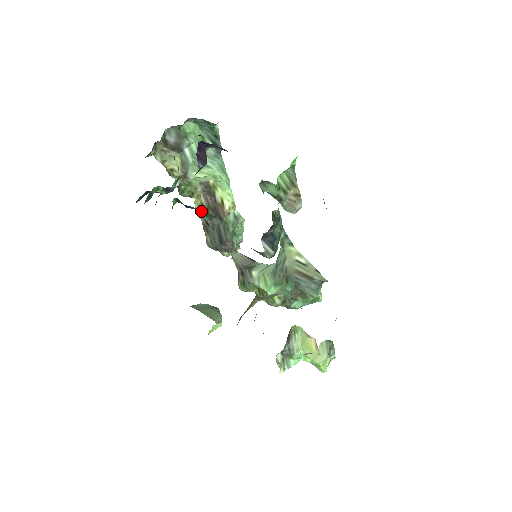
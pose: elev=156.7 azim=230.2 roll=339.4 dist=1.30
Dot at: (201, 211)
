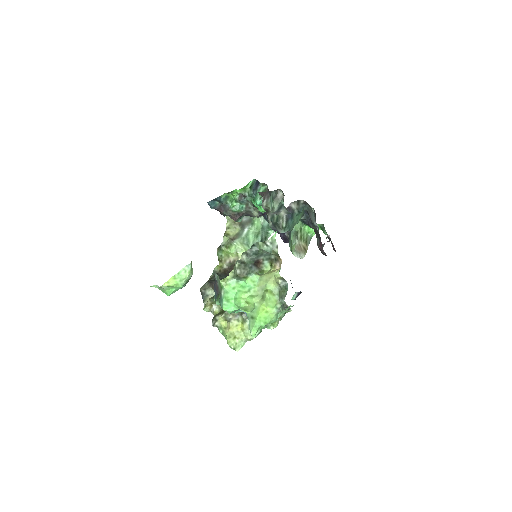
Dot at: (261, 190)
